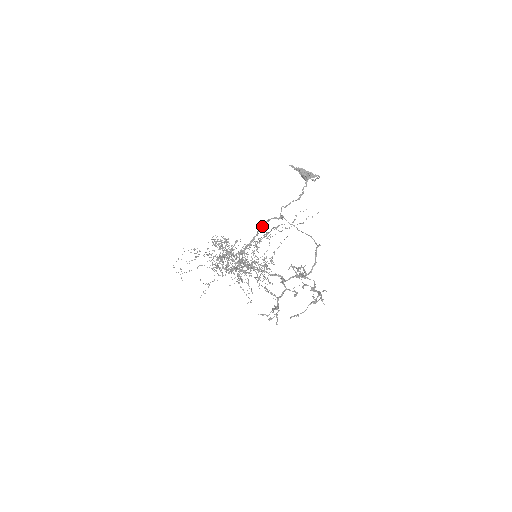
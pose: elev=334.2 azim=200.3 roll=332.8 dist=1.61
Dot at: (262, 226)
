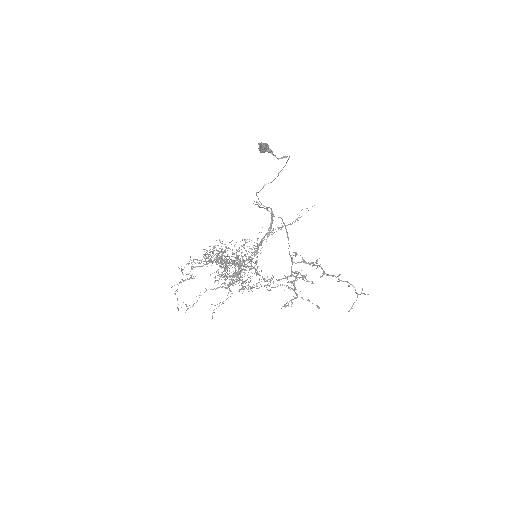
Dot at: (270, 230)
